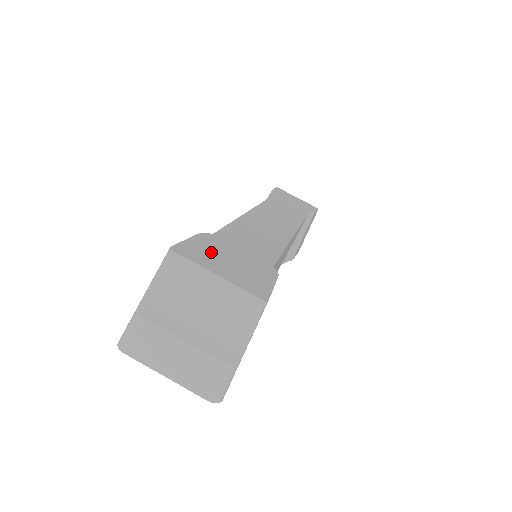
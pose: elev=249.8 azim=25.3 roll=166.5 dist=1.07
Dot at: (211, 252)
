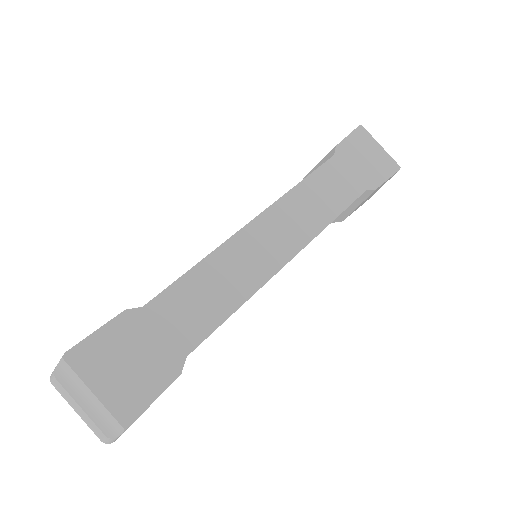
Dot at: (114, 349)
